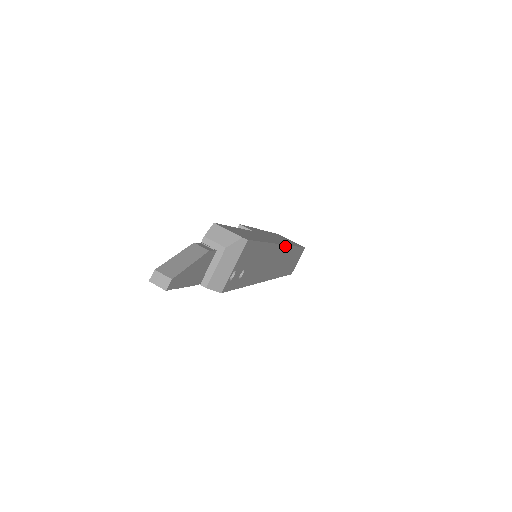
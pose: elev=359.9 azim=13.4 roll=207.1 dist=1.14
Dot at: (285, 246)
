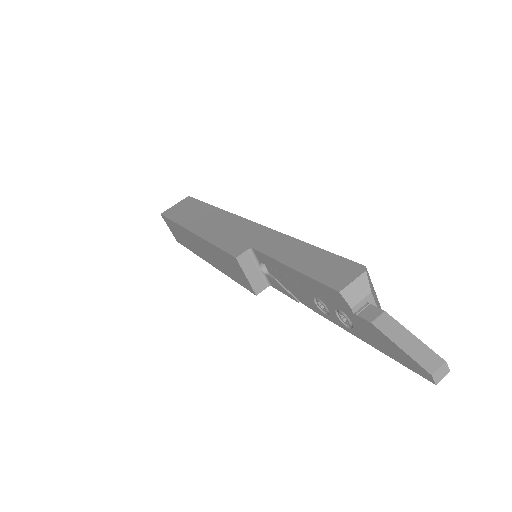
Dot at: (249, 221)
